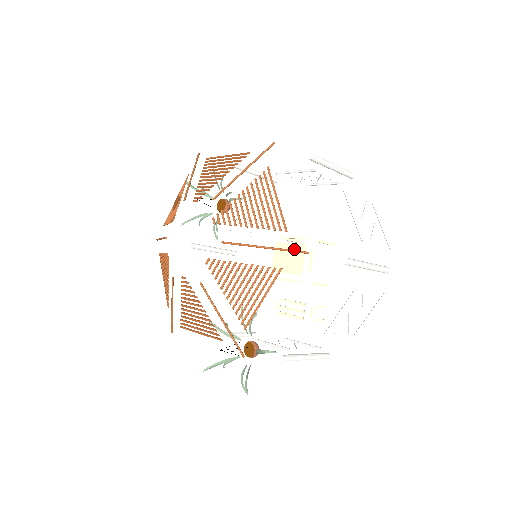
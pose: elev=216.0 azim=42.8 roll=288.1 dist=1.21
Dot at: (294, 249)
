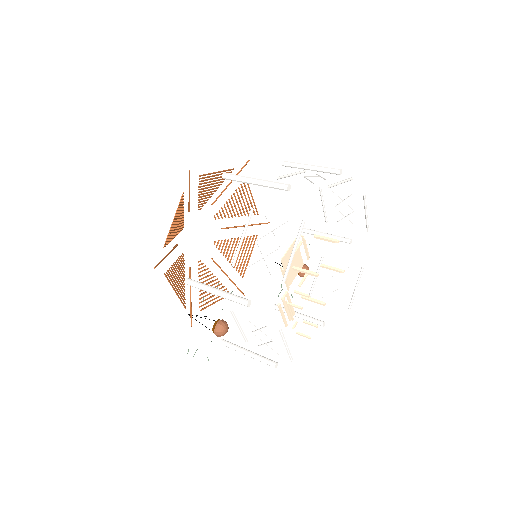
Dot at: occluded
